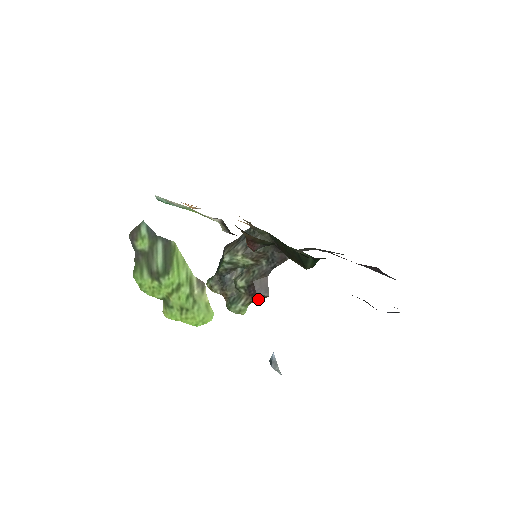
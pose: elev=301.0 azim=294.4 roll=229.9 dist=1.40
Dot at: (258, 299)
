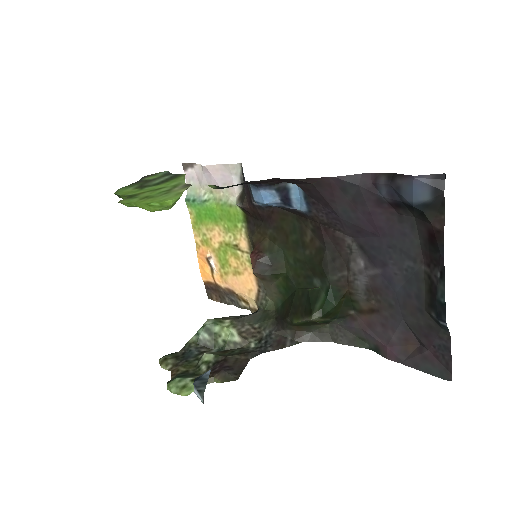
Dot at: (220, 379)
